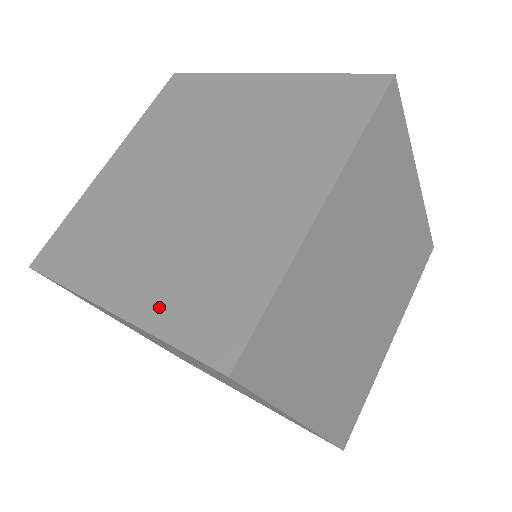
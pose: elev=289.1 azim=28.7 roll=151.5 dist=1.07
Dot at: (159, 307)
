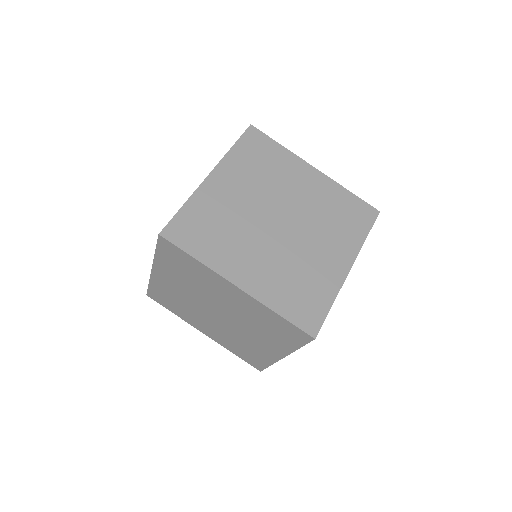
Dot at: occluded
